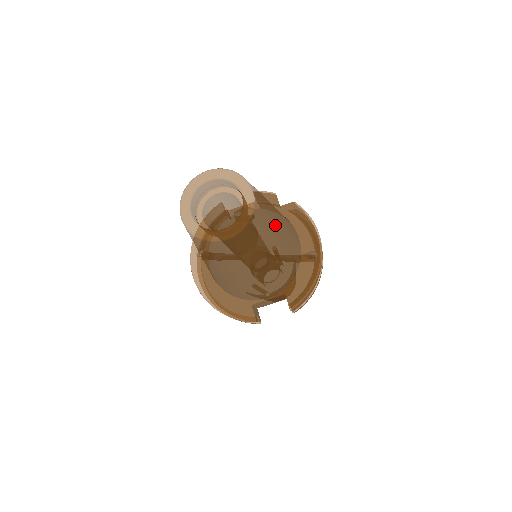
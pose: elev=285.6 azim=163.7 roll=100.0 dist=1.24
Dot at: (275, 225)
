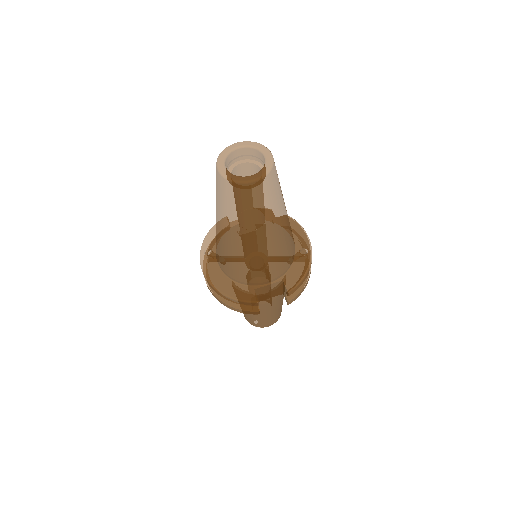
Dot at: (282, 197)
